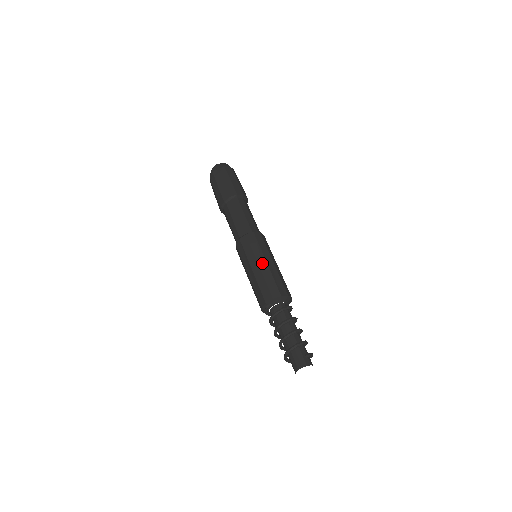
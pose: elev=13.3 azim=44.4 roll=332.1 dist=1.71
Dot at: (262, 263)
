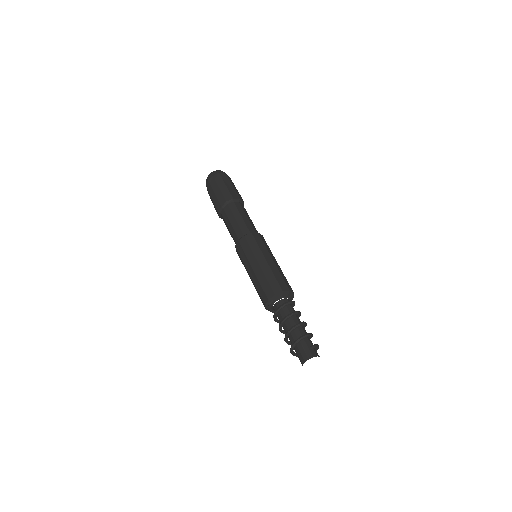
Dot at: (262, 262)
